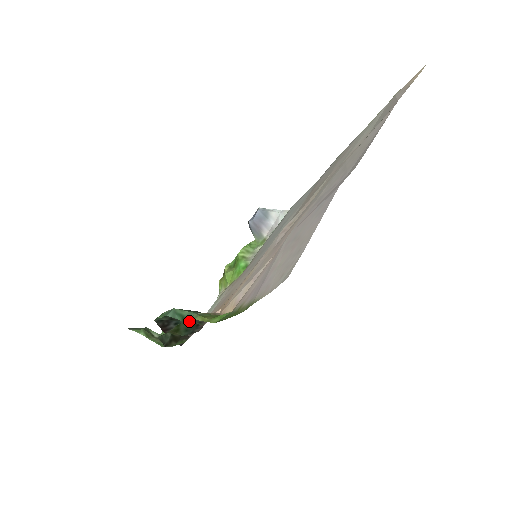
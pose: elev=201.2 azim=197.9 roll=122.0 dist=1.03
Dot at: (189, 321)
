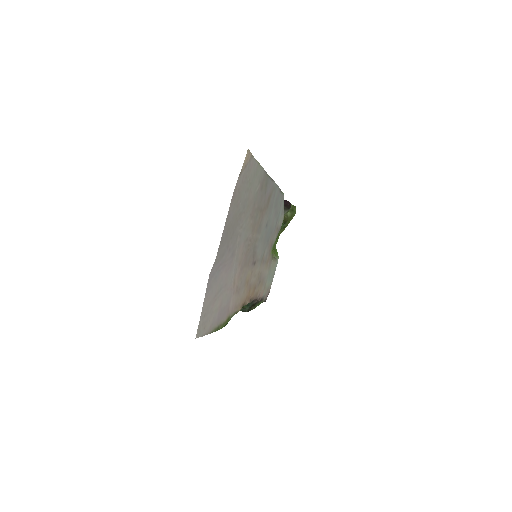
Dot at: occluded
